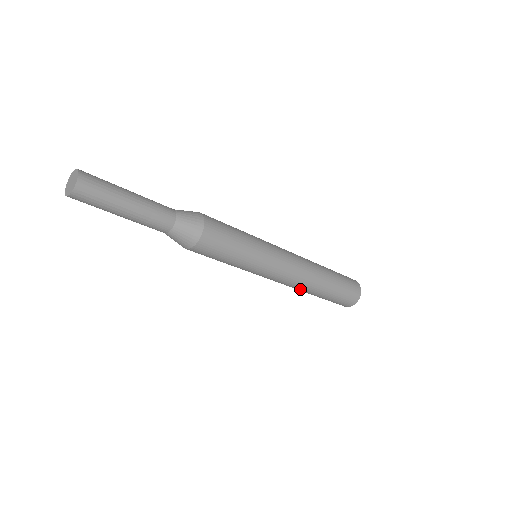
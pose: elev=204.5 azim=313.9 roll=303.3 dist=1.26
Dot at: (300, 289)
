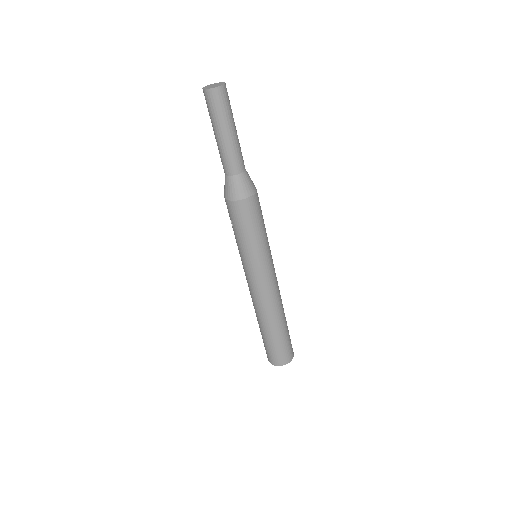
Dot at: (261, 312)
